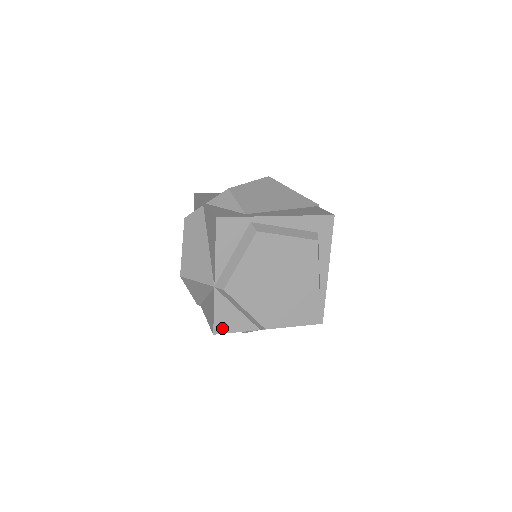
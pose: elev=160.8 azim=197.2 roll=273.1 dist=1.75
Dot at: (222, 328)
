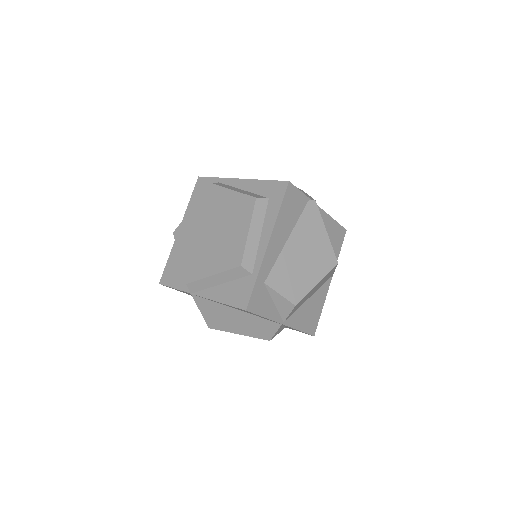
Dot at: (167, 279)
